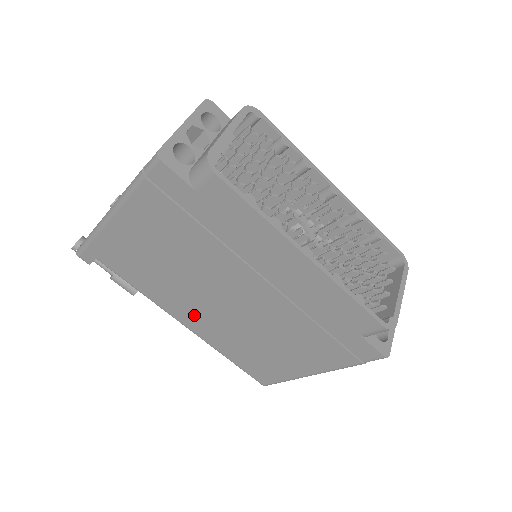
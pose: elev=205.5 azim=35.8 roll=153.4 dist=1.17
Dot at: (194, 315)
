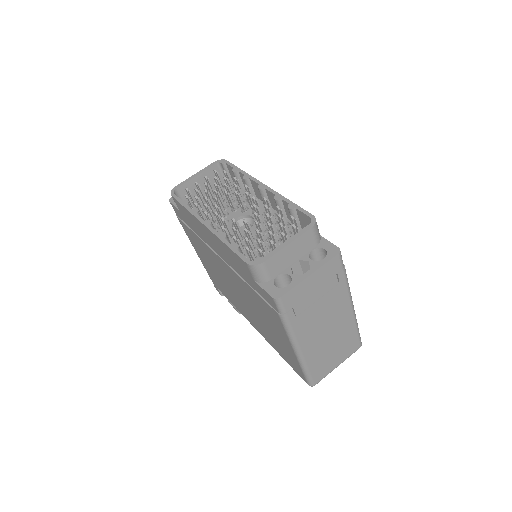
Dot at: (248, 315)
